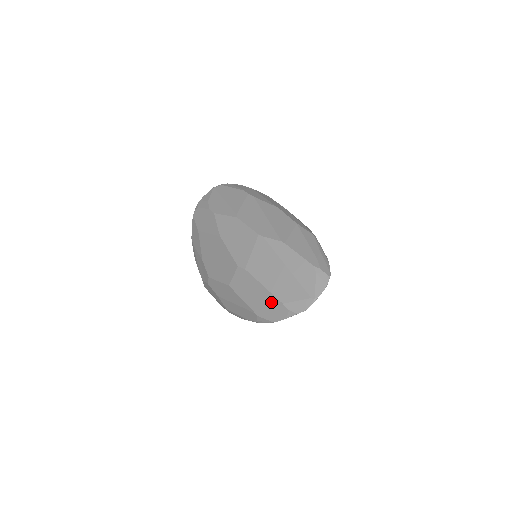
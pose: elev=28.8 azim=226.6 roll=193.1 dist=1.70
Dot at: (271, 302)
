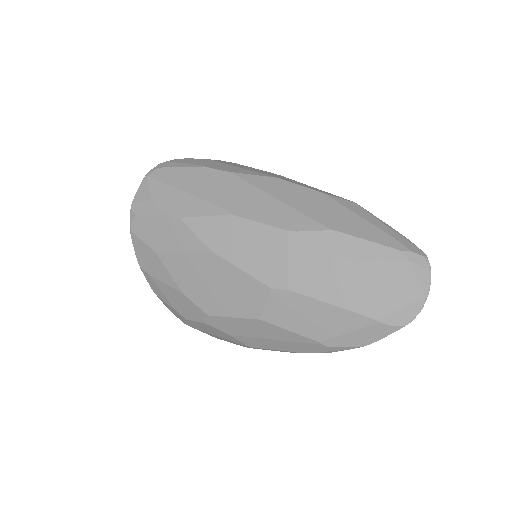
Dot at: (353, 323)
